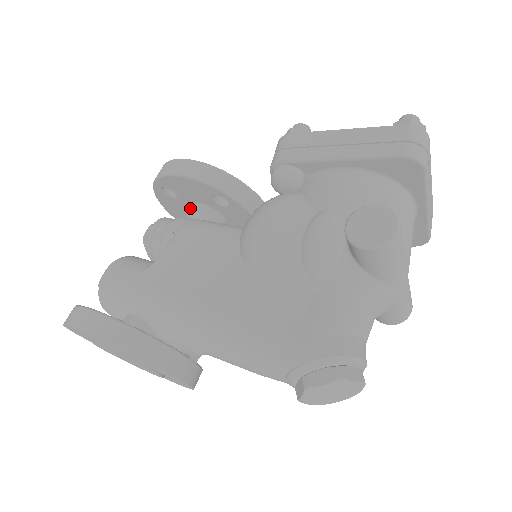
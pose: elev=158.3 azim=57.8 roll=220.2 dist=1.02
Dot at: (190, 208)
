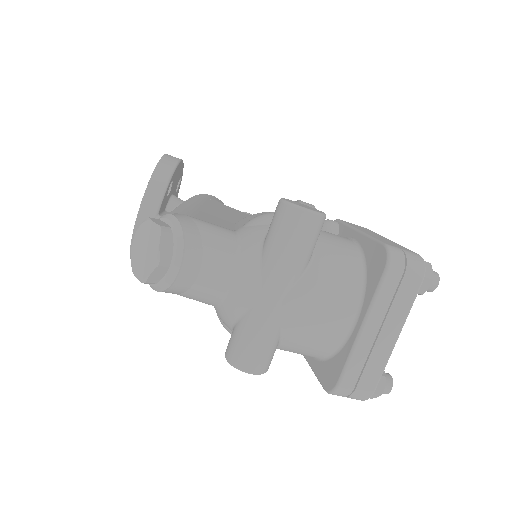
Dot at: occluded
